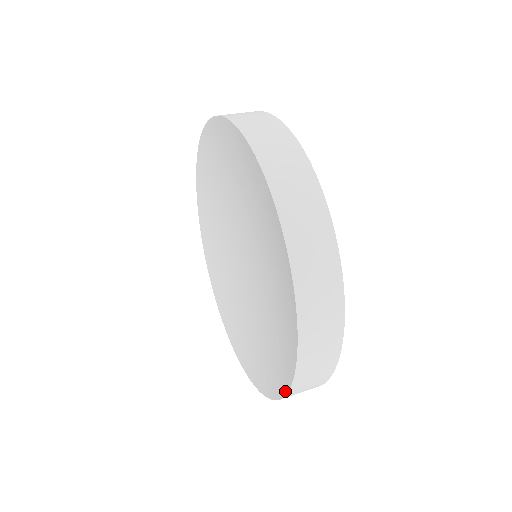
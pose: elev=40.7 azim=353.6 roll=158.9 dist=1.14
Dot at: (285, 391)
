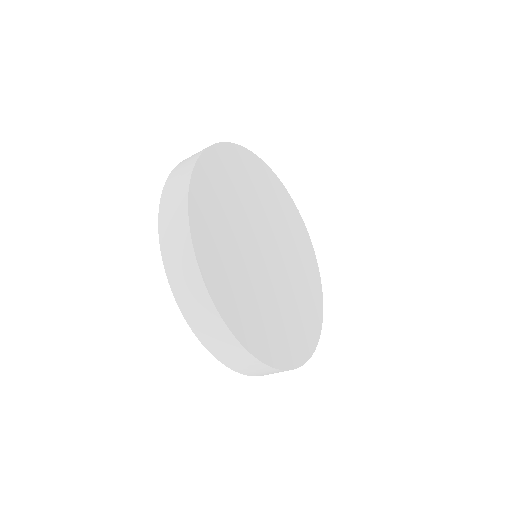
Dot at: occluded
